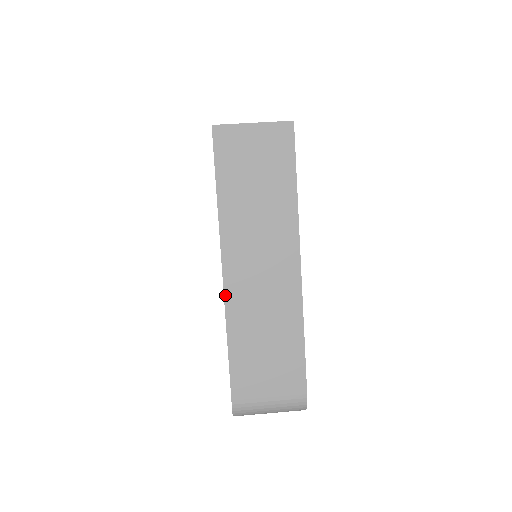
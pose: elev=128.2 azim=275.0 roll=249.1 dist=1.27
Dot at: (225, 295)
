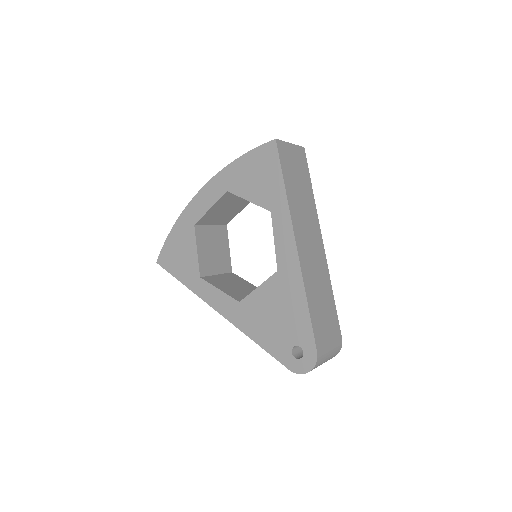
Dot at: (300, 264)
